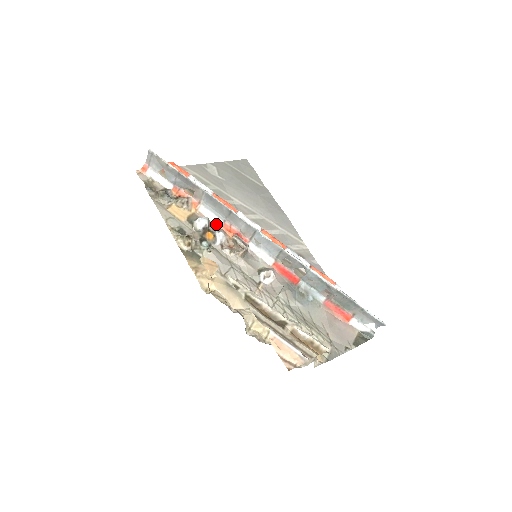
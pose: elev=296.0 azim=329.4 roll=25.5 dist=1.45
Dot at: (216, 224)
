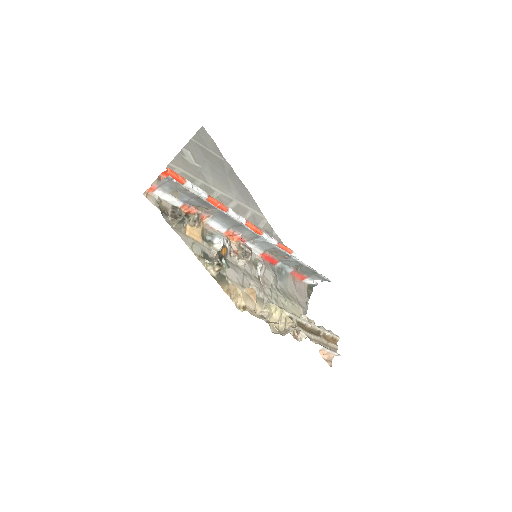
Dot at: (219, 231)
